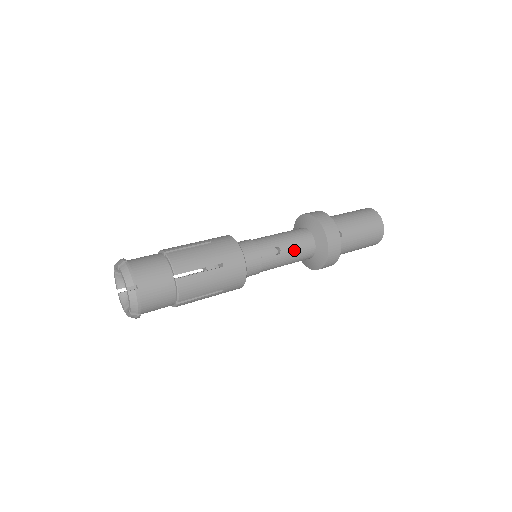
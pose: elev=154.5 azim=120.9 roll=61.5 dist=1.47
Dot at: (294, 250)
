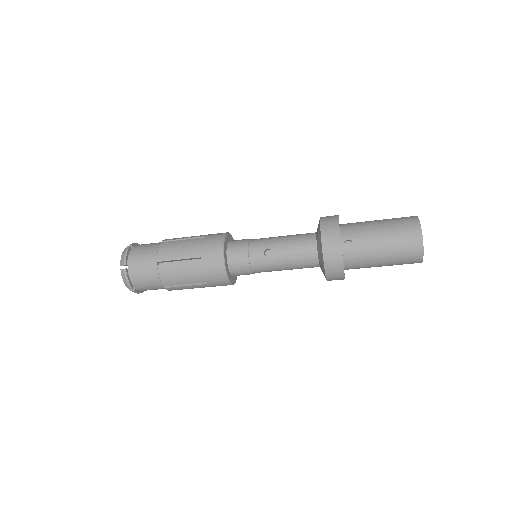
Dot at: (289, 255)
